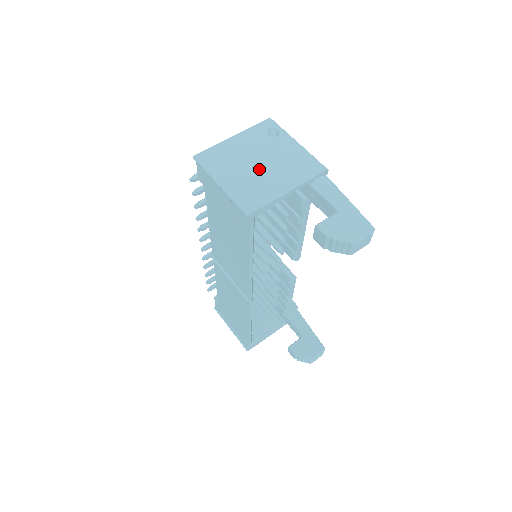
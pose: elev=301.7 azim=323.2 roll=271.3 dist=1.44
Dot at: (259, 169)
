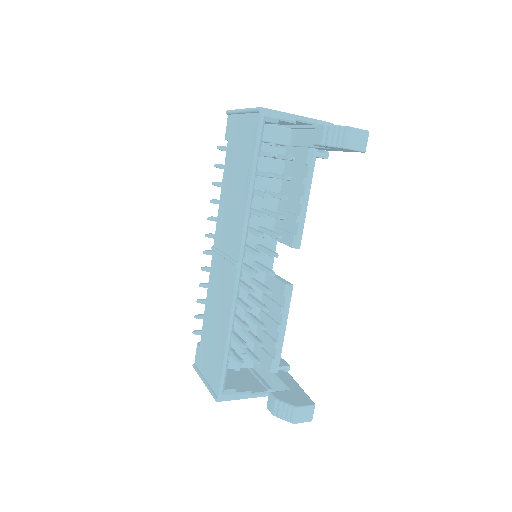
Dot at: occluded
